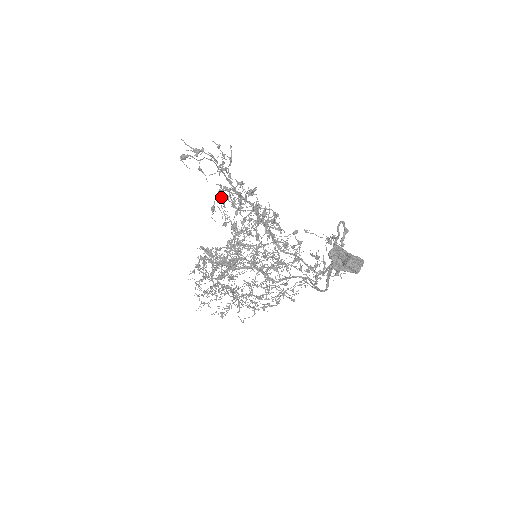
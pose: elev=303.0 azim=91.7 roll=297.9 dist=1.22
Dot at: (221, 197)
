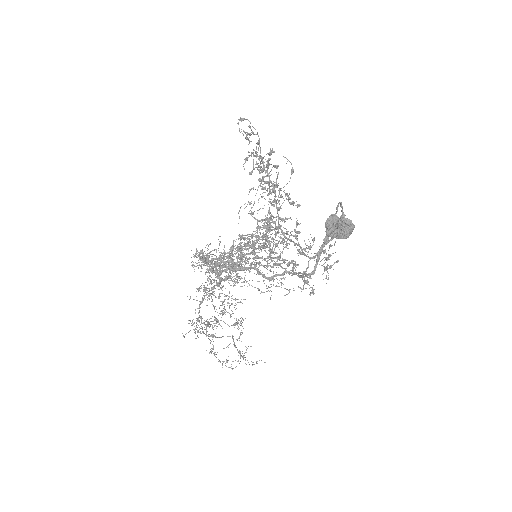
Dot at: (256, 153)
